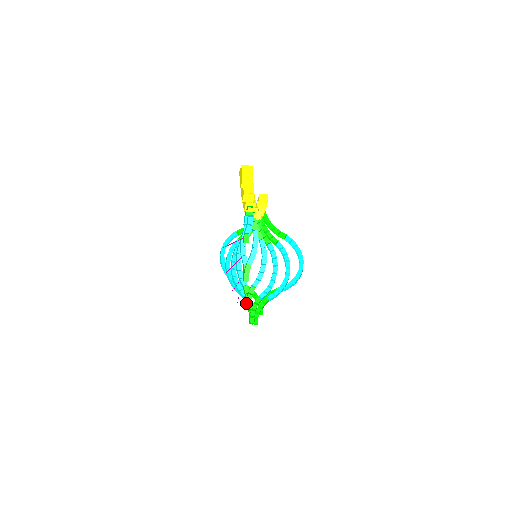
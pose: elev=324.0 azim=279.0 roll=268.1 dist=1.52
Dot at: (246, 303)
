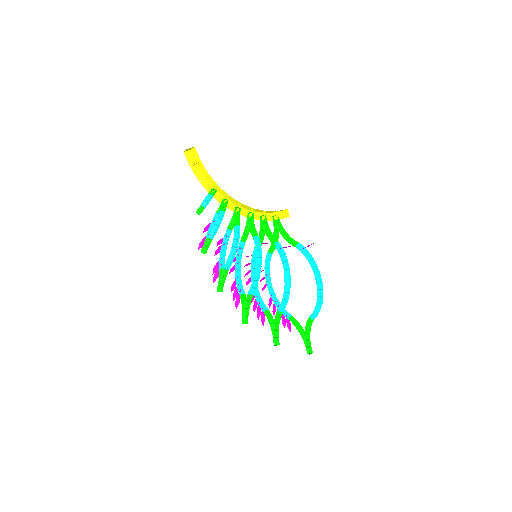
Dot at: (221, 287)
